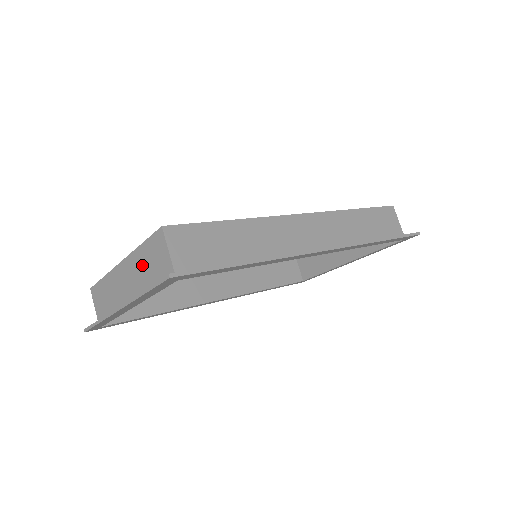
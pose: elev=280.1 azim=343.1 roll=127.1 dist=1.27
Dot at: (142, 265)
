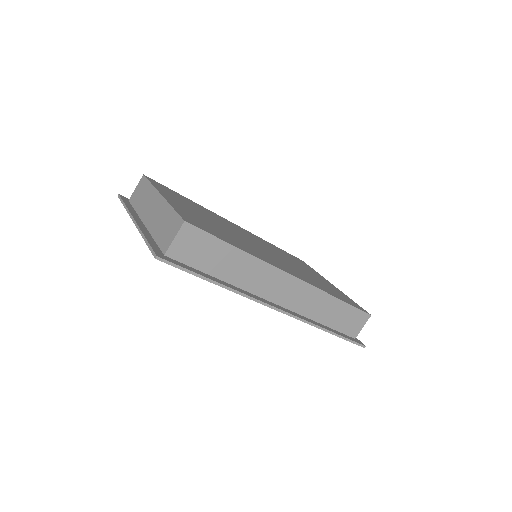
Dot at: (163, 218)
